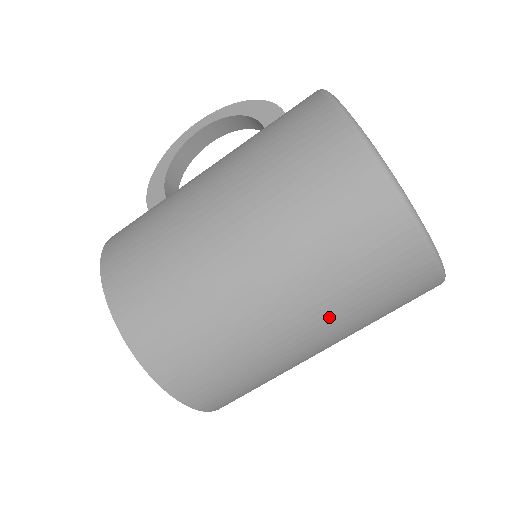
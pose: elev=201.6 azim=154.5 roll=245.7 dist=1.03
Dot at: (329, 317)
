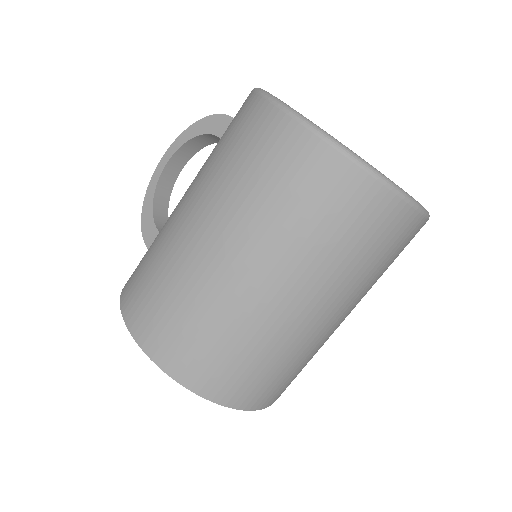
Dot at: (334, 288)
